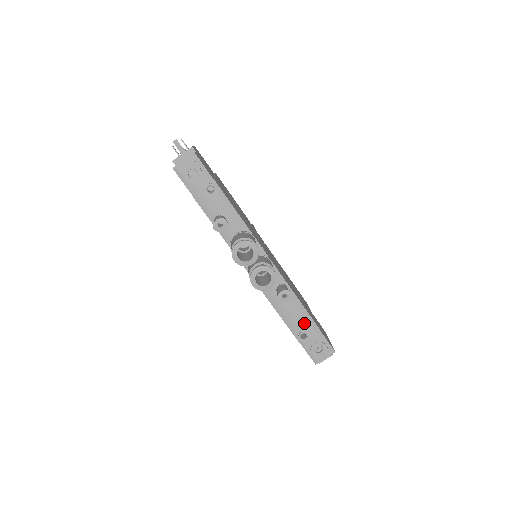
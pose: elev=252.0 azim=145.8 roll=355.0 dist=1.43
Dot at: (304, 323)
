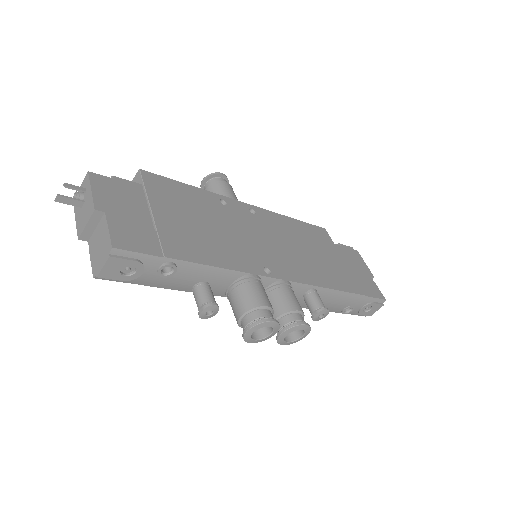
Dot at: (345, 302)
